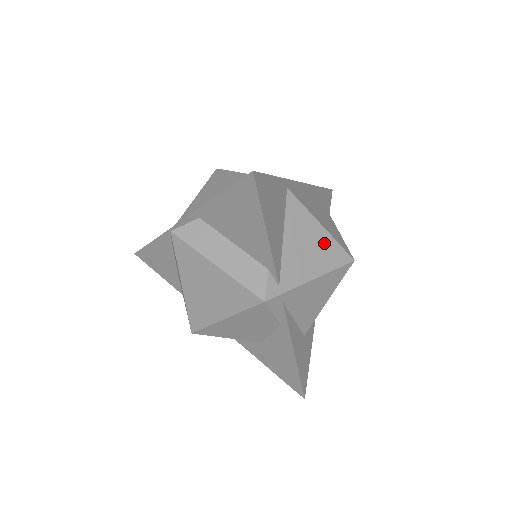
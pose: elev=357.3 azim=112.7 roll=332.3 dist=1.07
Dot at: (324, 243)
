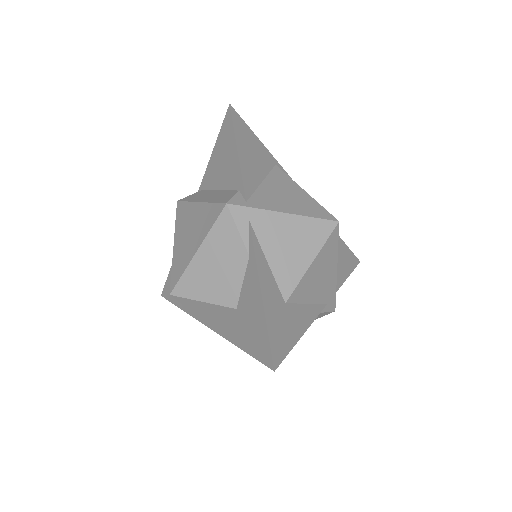
Dot at: (305, 200)
